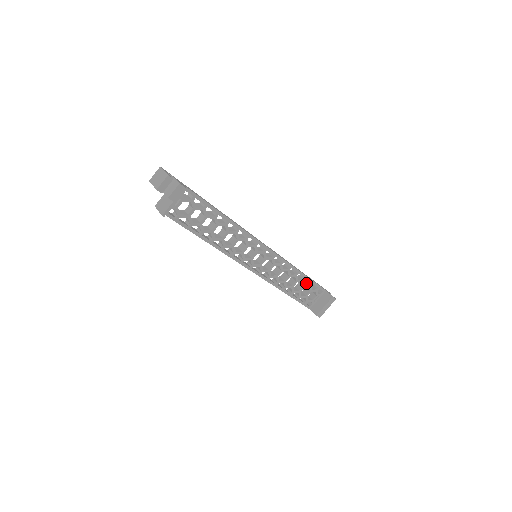
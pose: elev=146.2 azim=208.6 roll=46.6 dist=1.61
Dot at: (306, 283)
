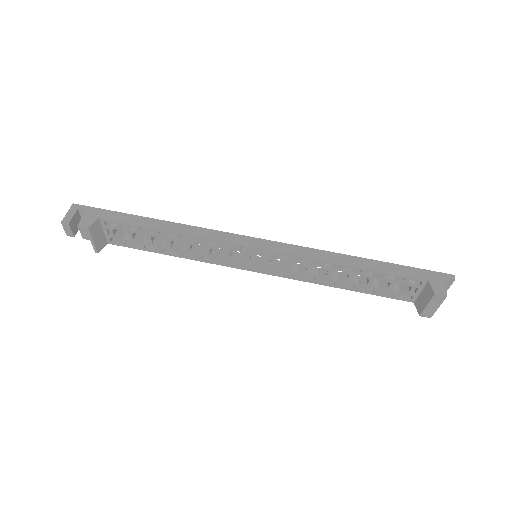
Dot at: (377, 273)
